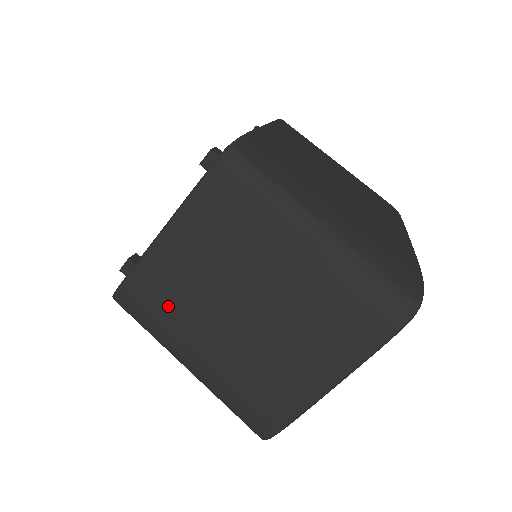
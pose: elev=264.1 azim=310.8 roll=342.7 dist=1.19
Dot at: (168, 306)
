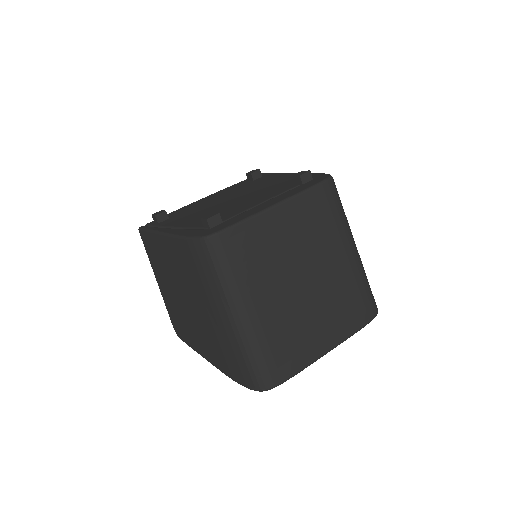
Dot at: (254, 260)
